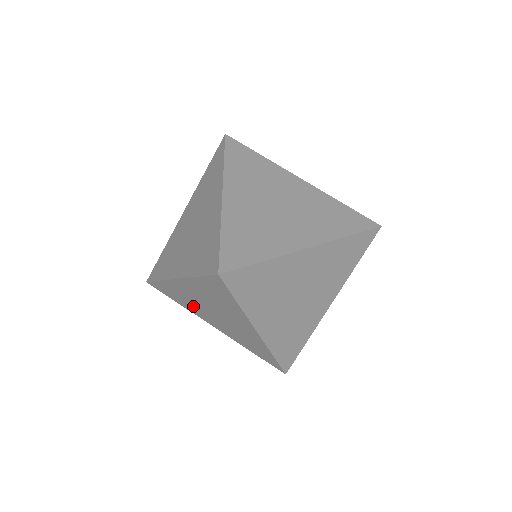
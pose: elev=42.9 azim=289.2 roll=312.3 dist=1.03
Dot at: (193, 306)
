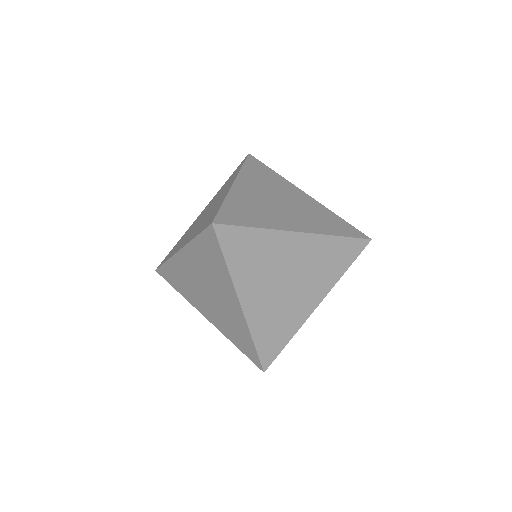
Dot at: (190, 290)
